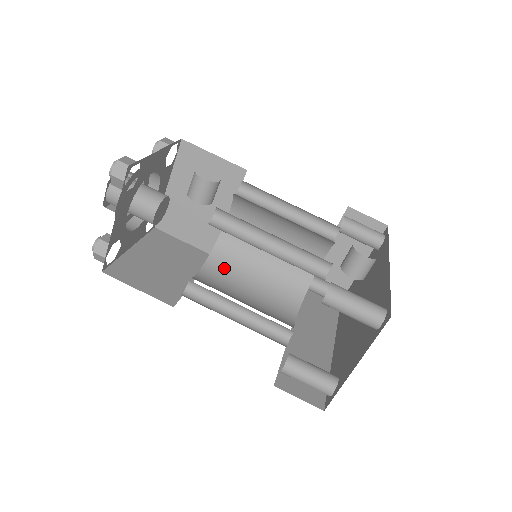
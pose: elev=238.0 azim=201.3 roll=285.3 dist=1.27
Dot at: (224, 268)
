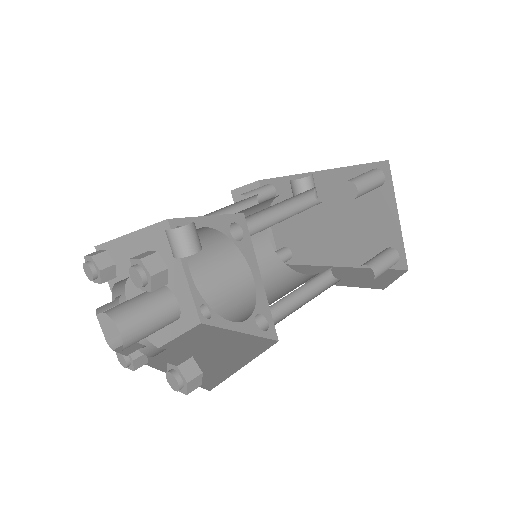
Dot at: (234, 305)
